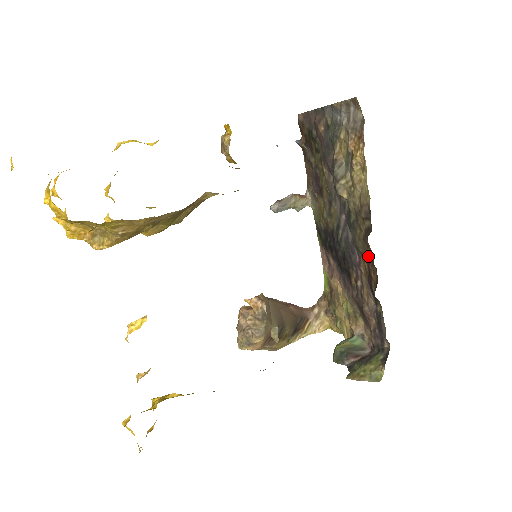
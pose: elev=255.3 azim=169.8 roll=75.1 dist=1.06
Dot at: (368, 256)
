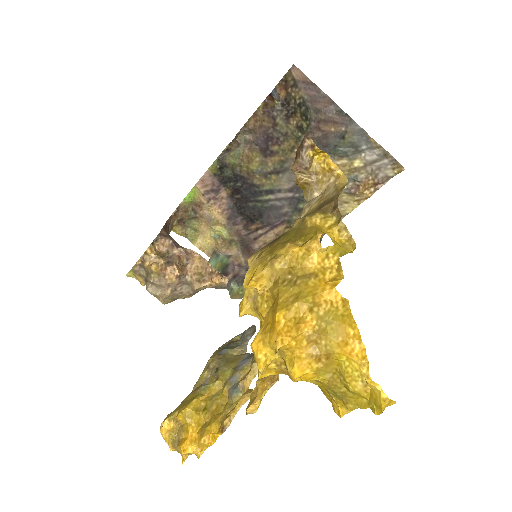
Dot at: occluded
